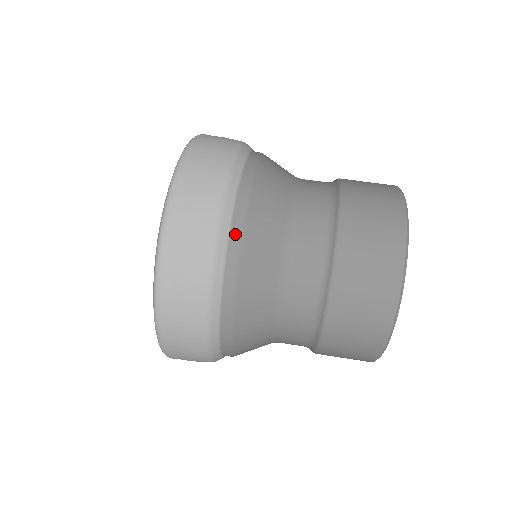
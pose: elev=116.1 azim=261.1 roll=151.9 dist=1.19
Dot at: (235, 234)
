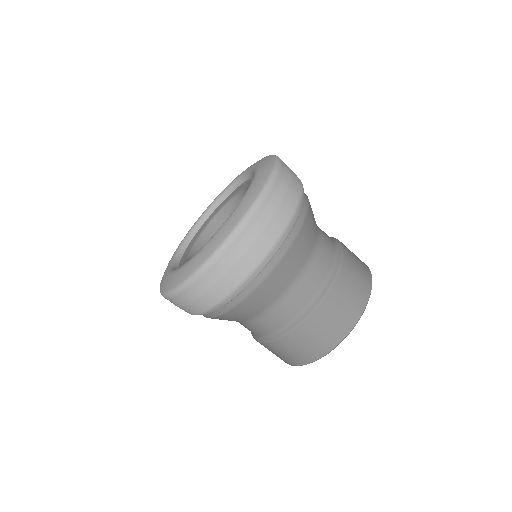
Dot at: (255, 283)
